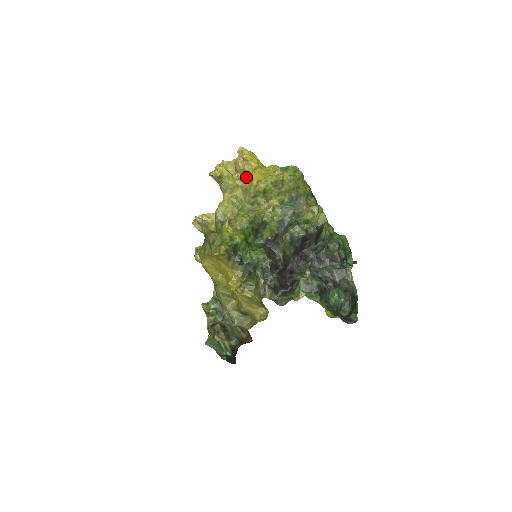
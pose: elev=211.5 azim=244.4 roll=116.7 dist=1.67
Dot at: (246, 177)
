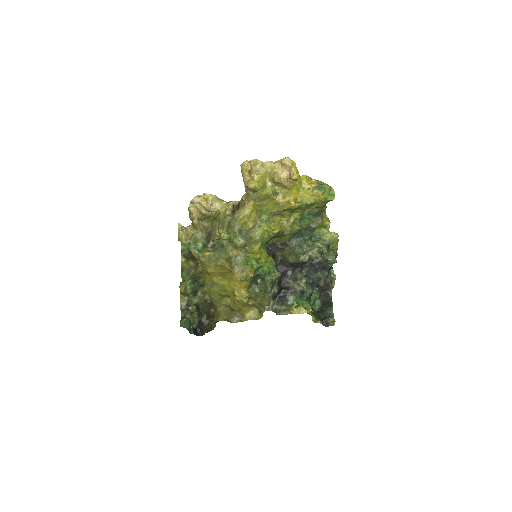
Dot at: (280, 189)
